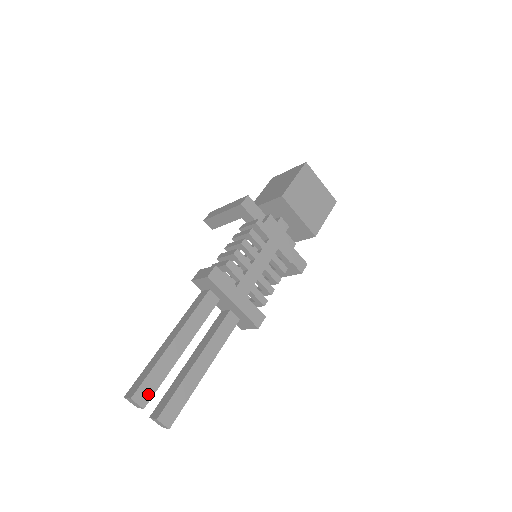
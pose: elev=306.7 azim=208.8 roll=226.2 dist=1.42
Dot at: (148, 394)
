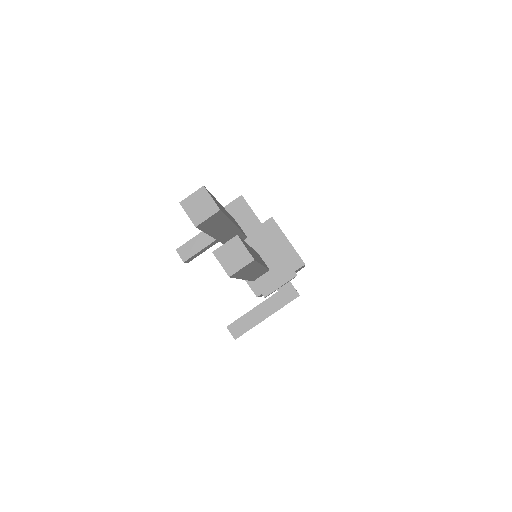
Dot at: (219, 207)
